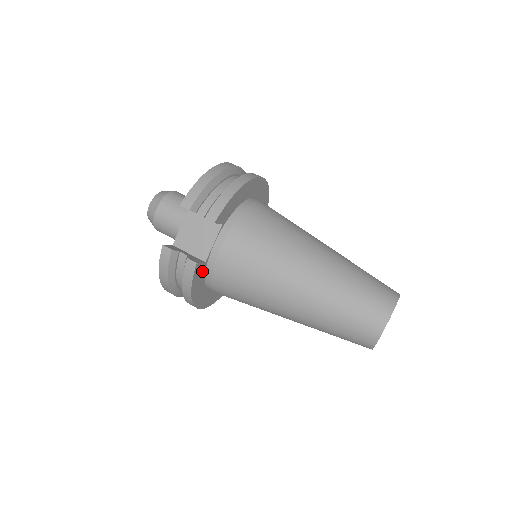
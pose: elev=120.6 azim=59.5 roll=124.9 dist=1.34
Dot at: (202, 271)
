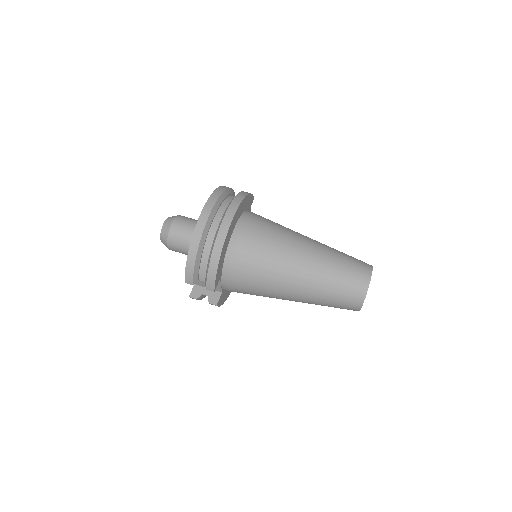
Dot at: (223, 294)
